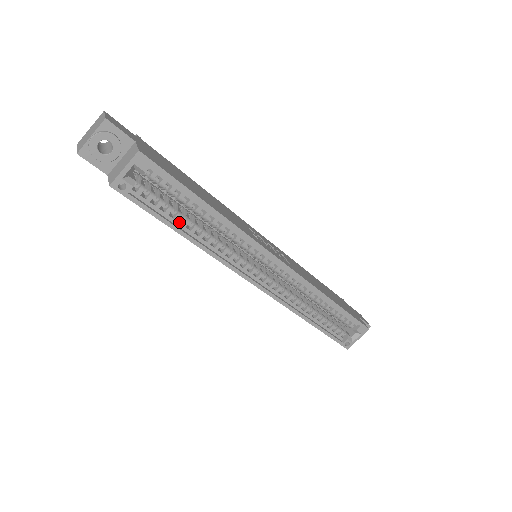
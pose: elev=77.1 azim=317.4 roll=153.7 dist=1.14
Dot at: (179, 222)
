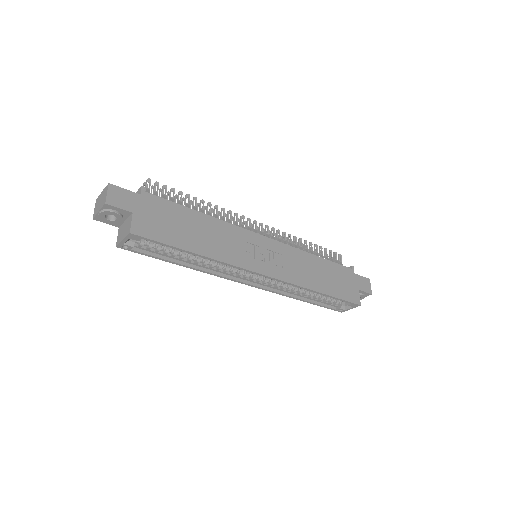
Dot at: (177, 257)
